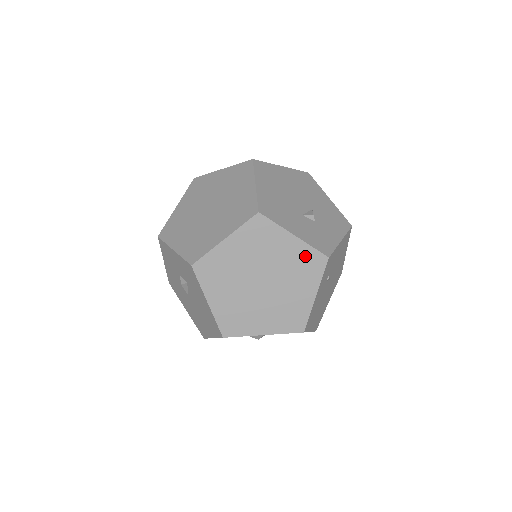
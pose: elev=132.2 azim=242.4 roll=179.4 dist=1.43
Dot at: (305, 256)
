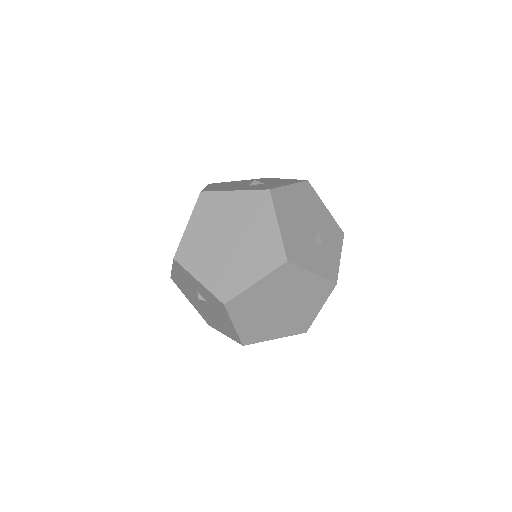
Dot at: (318, 286)
